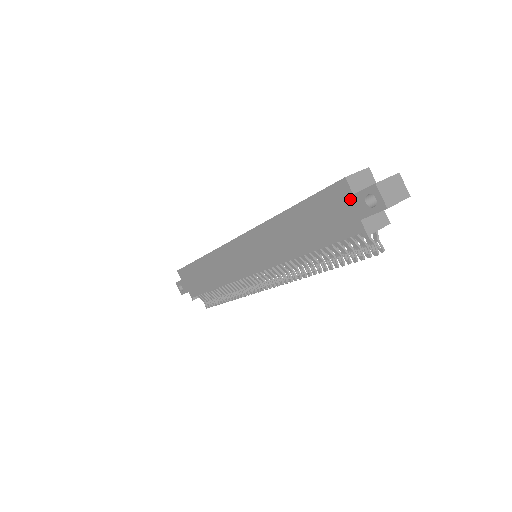
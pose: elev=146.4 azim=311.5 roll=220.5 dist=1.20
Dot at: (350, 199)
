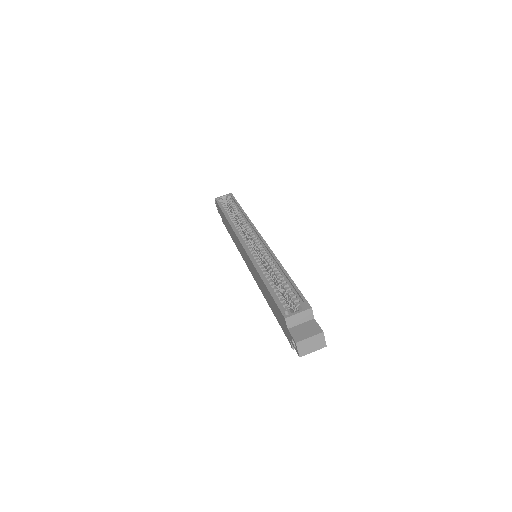
Dot at: (286, 328)
